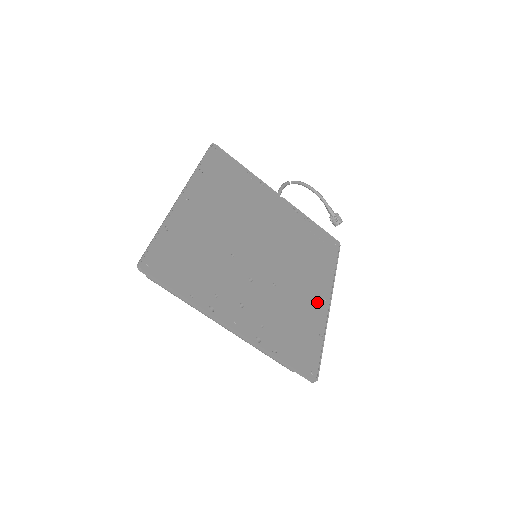
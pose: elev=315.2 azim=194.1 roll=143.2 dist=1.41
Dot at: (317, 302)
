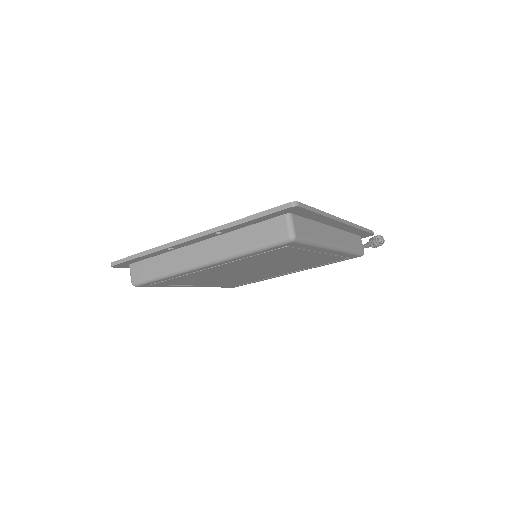
Dot at: occluded
